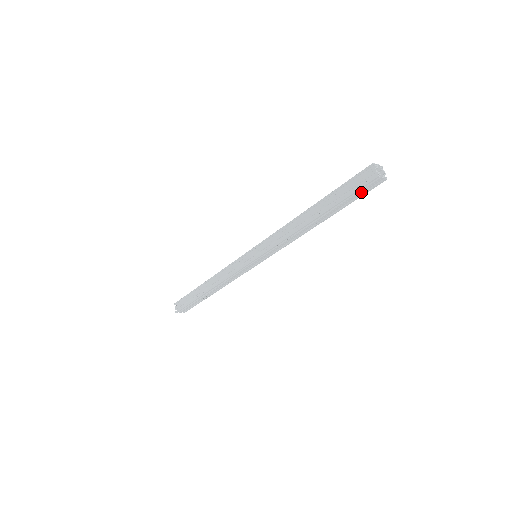
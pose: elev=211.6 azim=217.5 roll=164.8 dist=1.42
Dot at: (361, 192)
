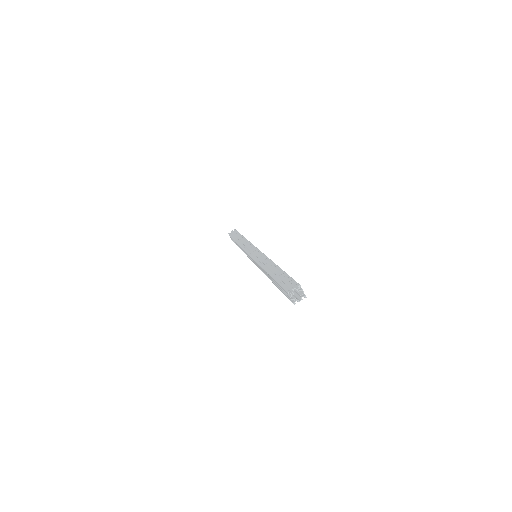
Dot at: occluded
